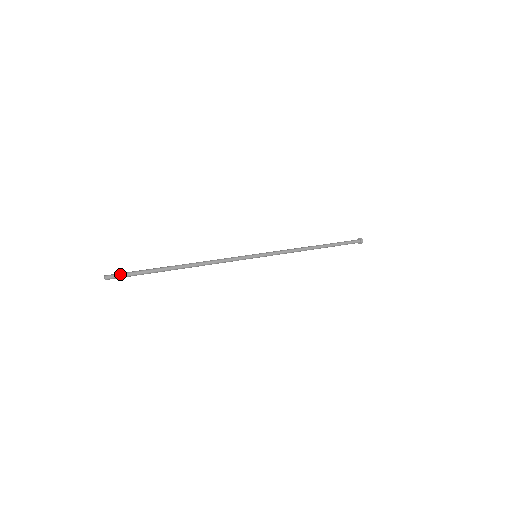
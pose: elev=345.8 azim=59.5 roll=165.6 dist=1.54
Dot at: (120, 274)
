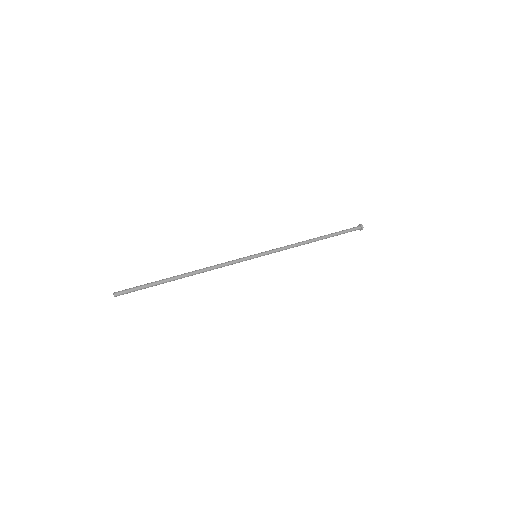
Dot at: (127, 289)
